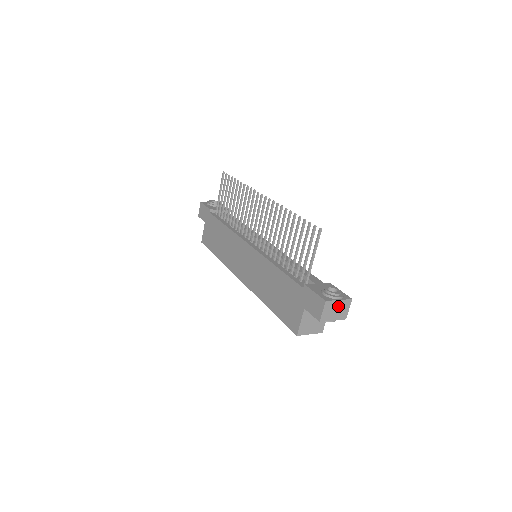
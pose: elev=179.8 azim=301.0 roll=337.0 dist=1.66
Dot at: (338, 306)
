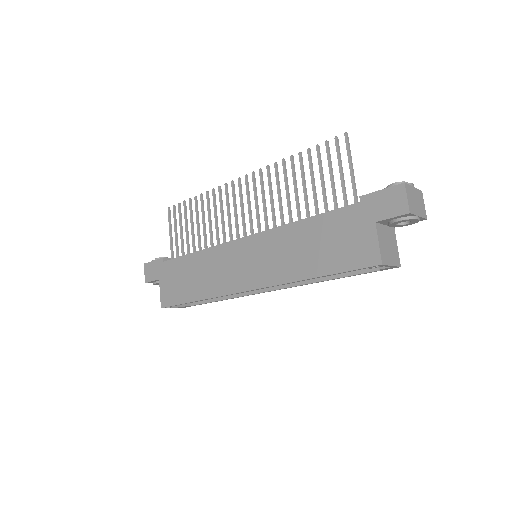
Dot at: (415, 196)
